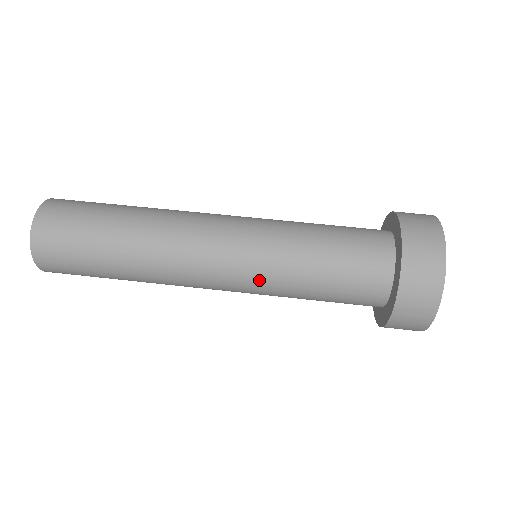
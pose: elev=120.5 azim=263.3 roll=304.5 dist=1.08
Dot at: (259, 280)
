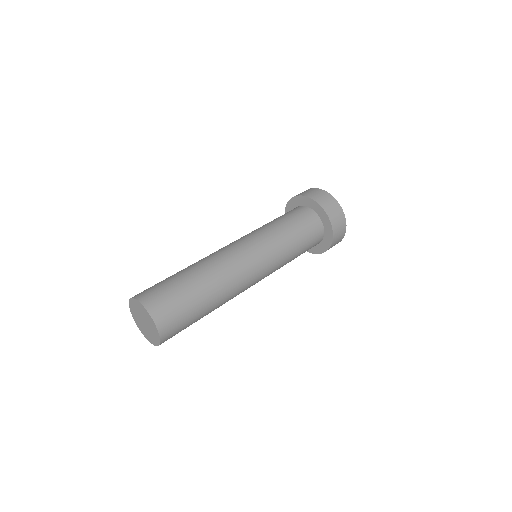
Dot at: (274, 257)
